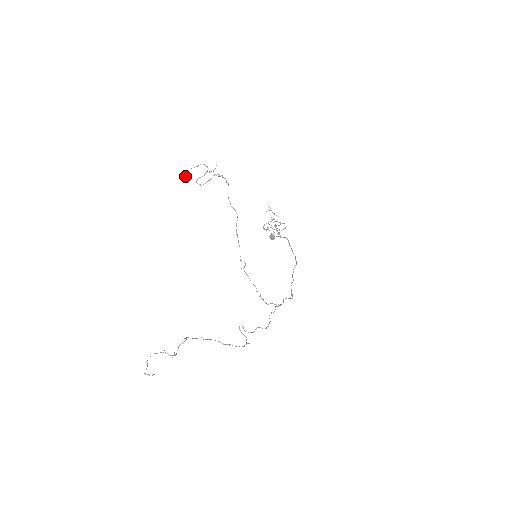
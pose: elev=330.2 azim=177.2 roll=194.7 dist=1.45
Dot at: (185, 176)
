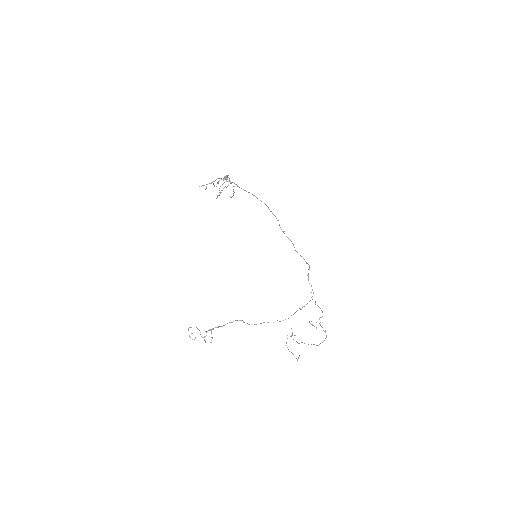
Dot at: occluded
